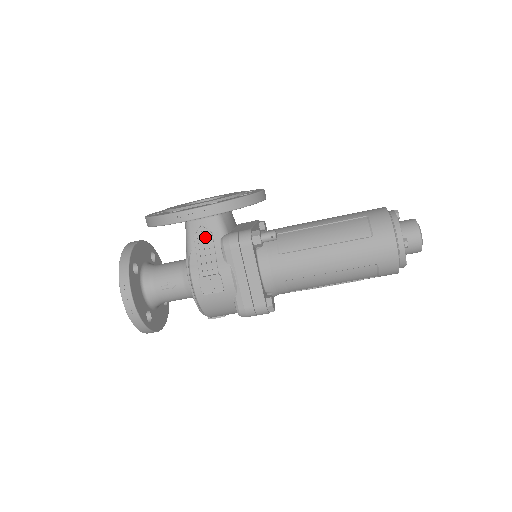
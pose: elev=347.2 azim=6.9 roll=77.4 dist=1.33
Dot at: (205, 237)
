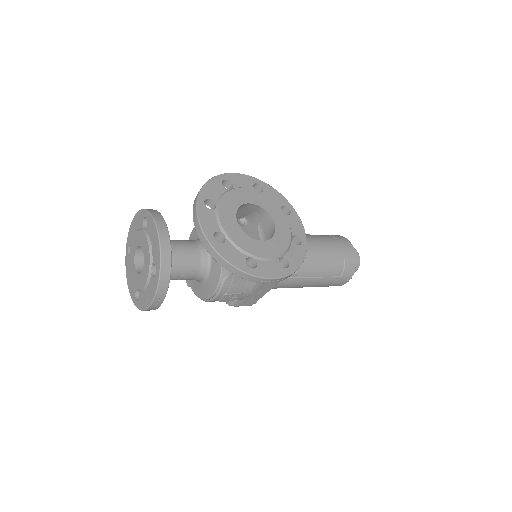
Dot at: occluded
